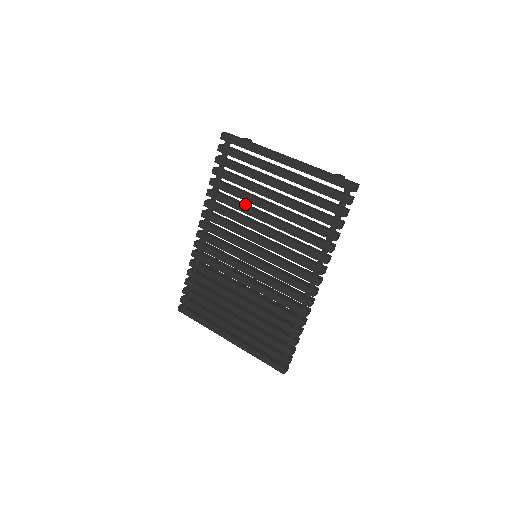
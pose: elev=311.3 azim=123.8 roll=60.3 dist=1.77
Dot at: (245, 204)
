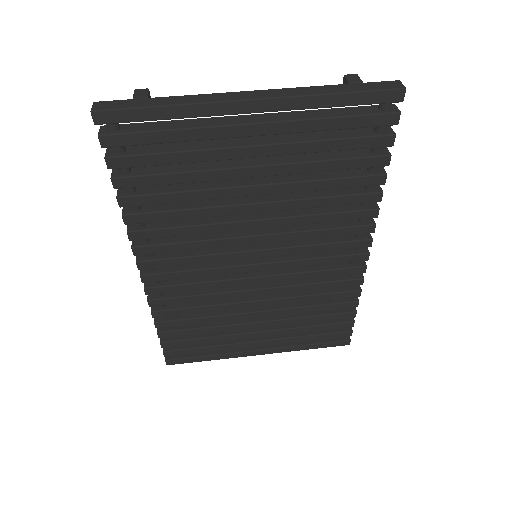
Dot at: (203, 202)
